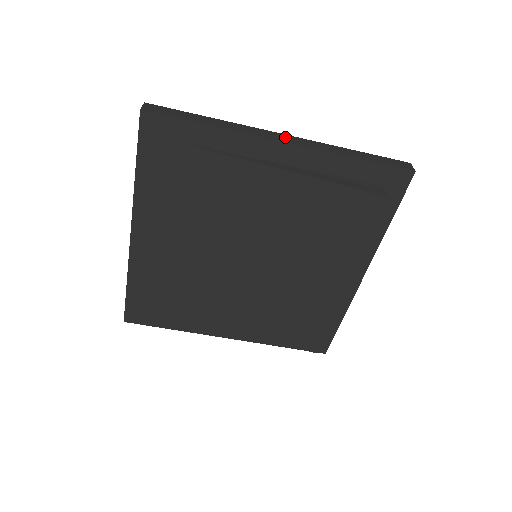
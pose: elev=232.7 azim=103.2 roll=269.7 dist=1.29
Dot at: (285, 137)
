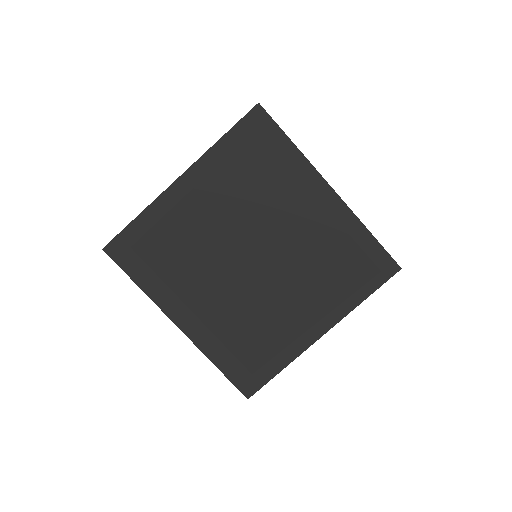
Dot at: occluded
